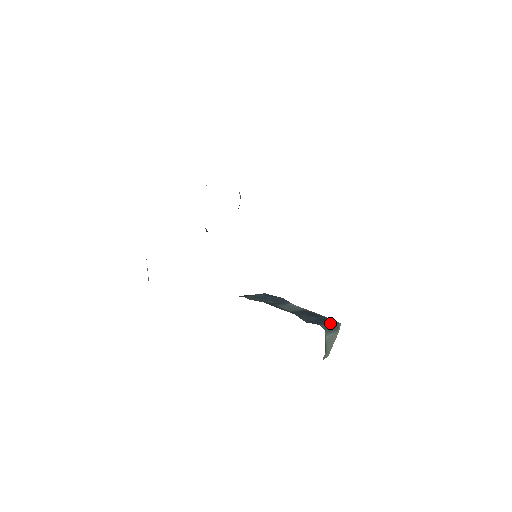
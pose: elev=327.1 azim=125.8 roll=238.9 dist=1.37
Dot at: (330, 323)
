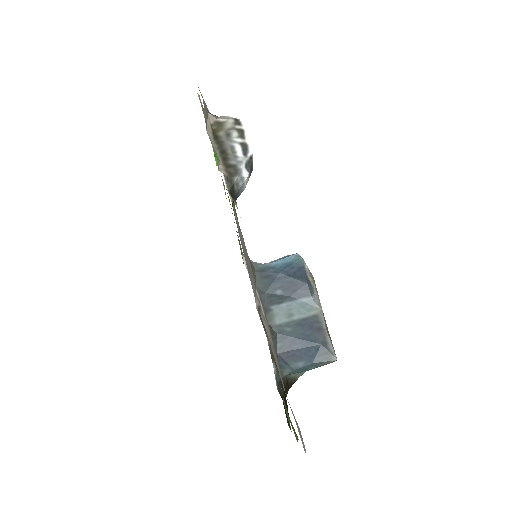
Dot at: (317, 358)
